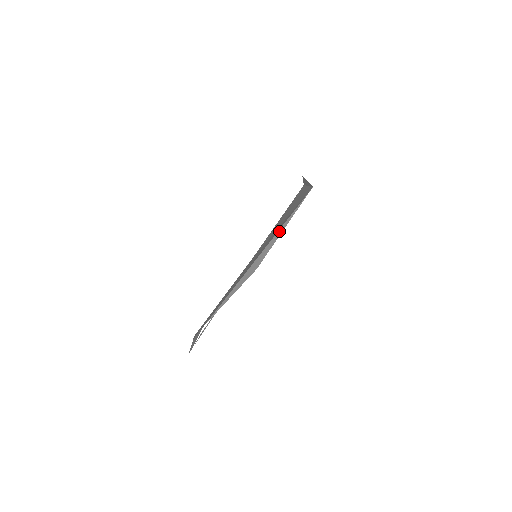
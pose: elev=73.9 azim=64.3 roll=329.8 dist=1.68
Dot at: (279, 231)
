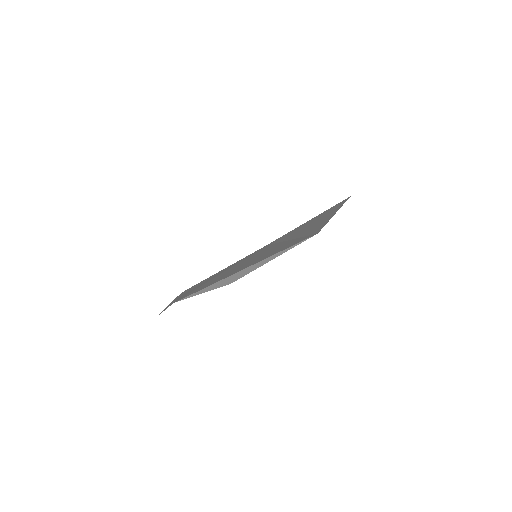
Dot at: (267, 259)
